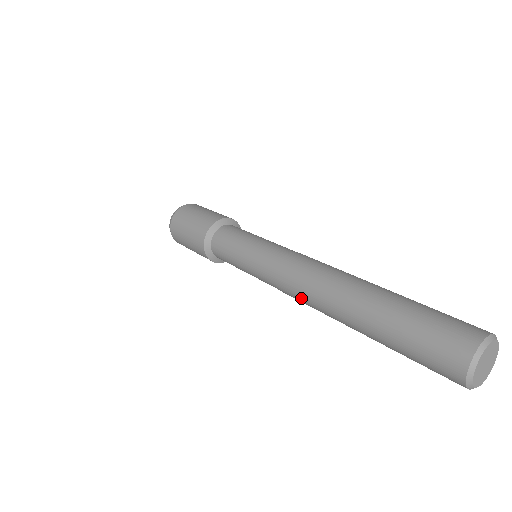
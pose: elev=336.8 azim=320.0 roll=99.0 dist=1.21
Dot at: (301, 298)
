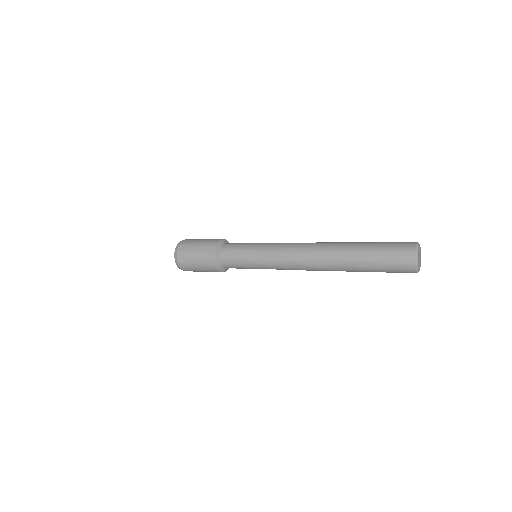
Dot at: (304, 250)
